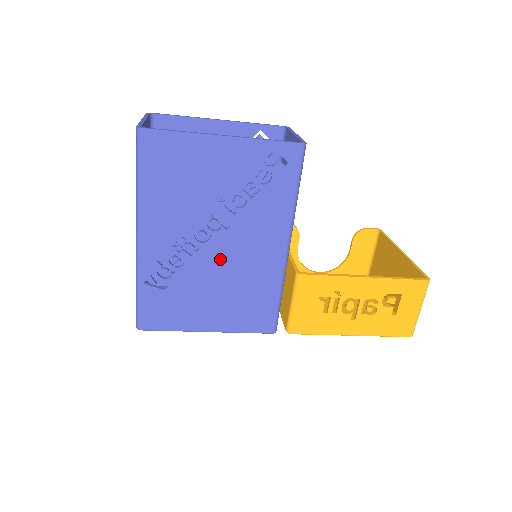
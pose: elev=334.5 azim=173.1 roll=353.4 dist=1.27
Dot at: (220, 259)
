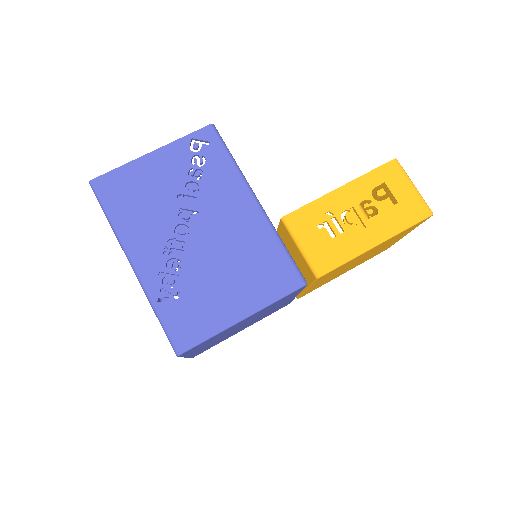
Dot at: (209, 242)
